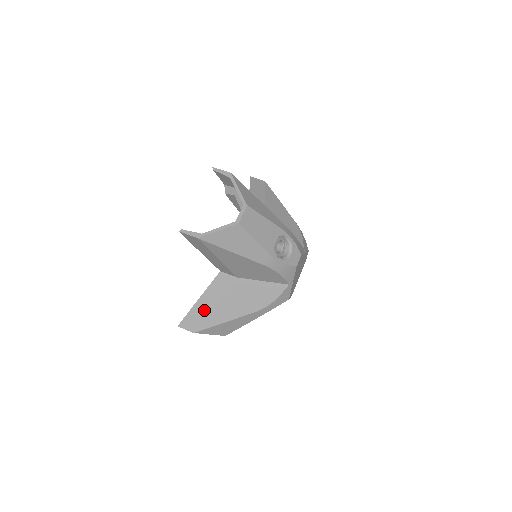
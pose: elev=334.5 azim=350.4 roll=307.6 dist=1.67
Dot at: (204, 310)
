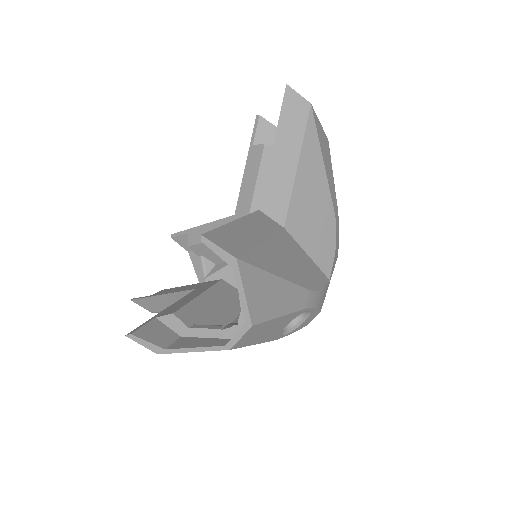
Dot at: (248, 237)
